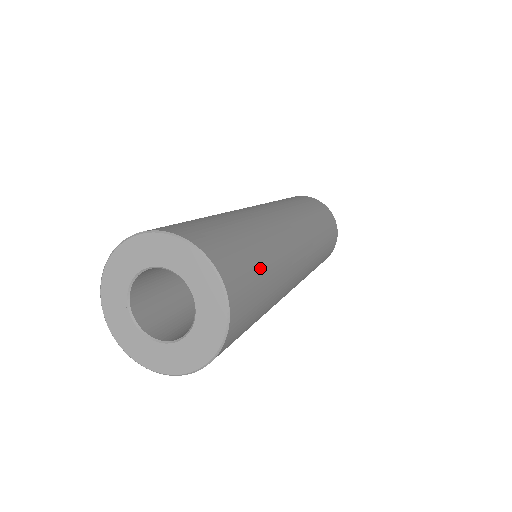
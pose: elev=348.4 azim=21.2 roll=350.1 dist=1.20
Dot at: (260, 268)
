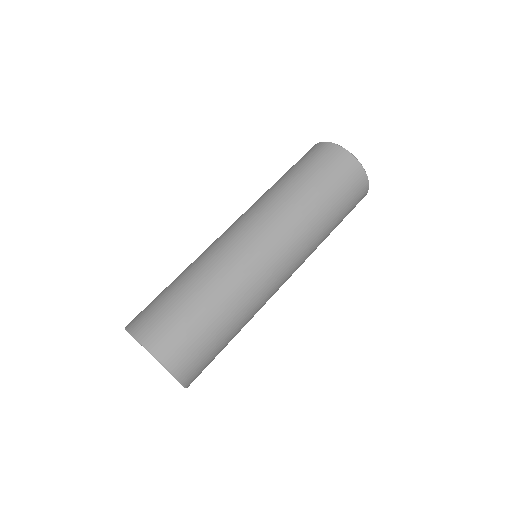
Dot at: (220, 342)
